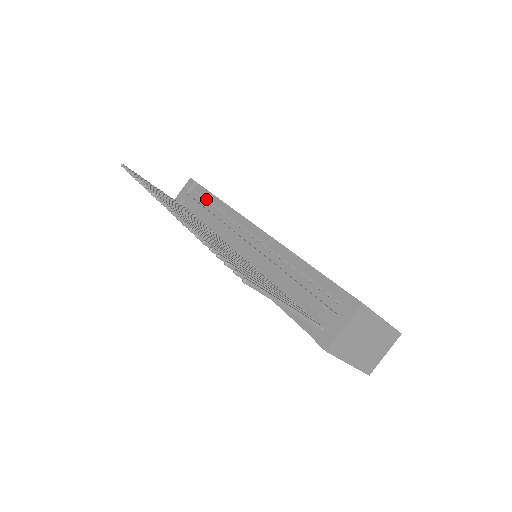
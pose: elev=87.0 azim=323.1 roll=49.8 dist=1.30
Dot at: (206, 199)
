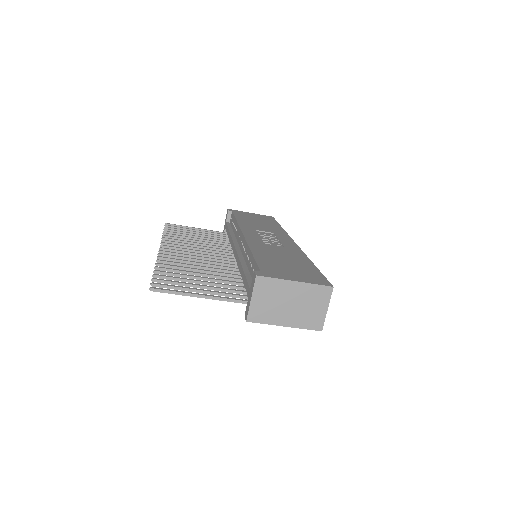
Dot at: (233, 222)
